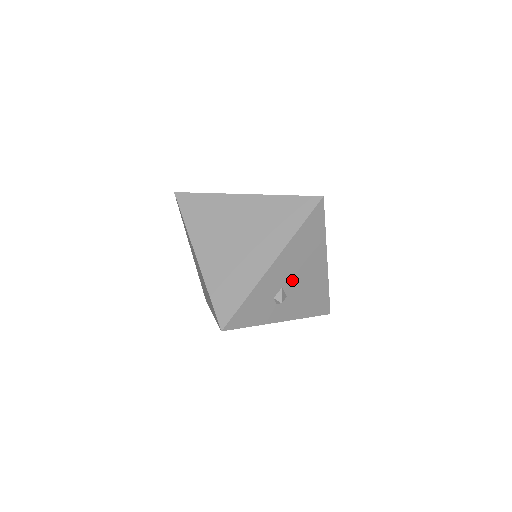
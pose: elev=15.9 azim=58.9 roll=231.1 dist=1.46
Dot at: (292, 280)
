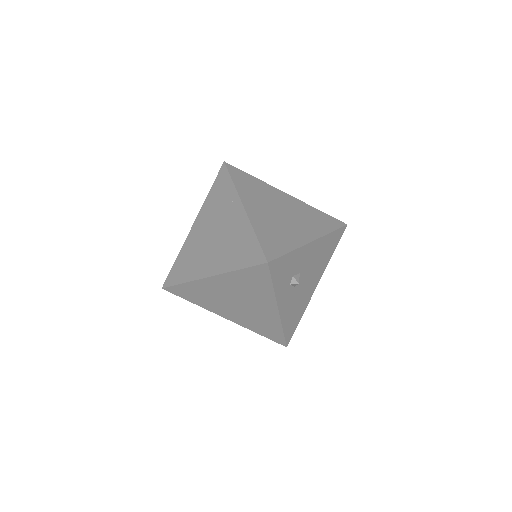
Dot at: (304, 274)
